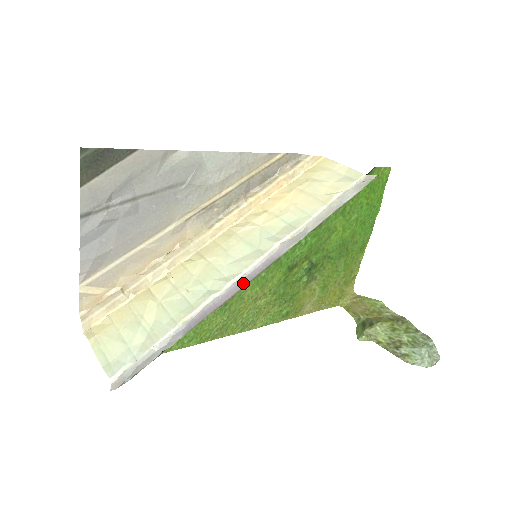
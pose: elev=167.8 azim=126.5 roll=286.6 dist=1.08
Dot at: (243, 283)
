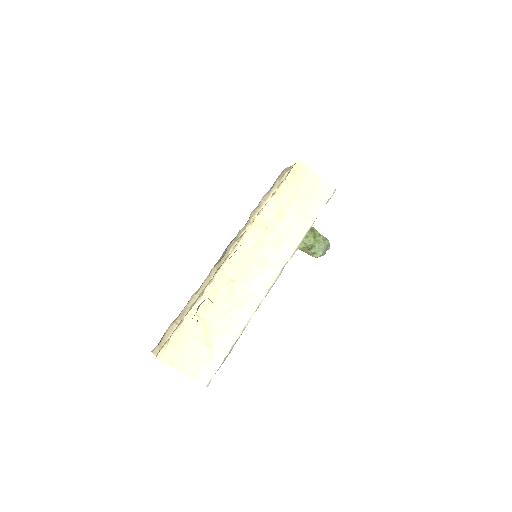
Dot at: (266, 294)
